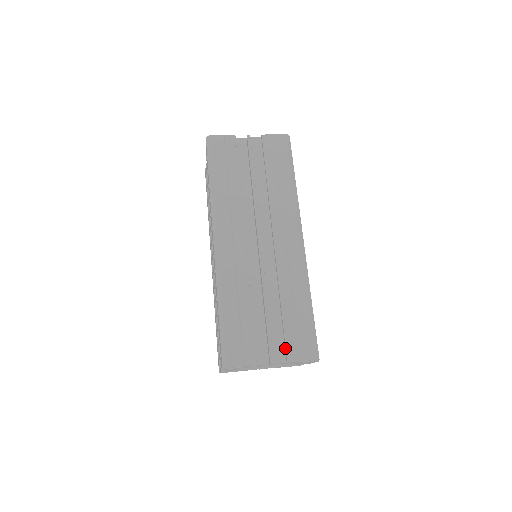
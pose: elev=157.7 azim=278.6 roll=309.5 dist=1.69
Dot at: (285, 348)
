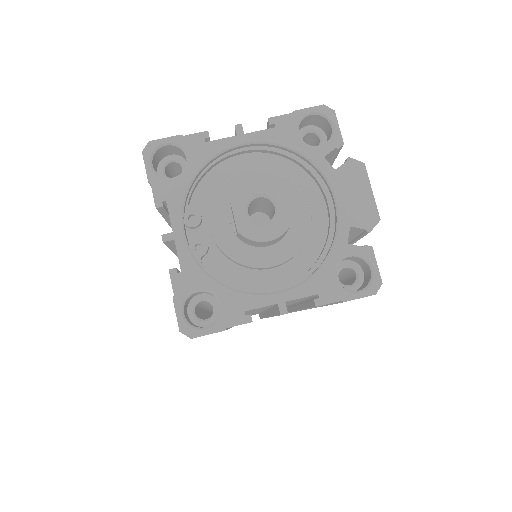
Dot at: occluded
